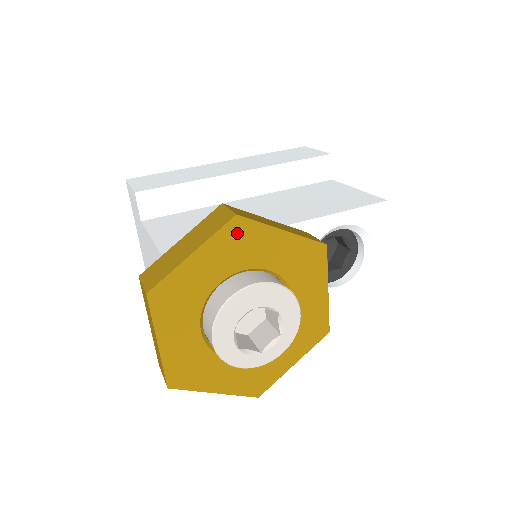
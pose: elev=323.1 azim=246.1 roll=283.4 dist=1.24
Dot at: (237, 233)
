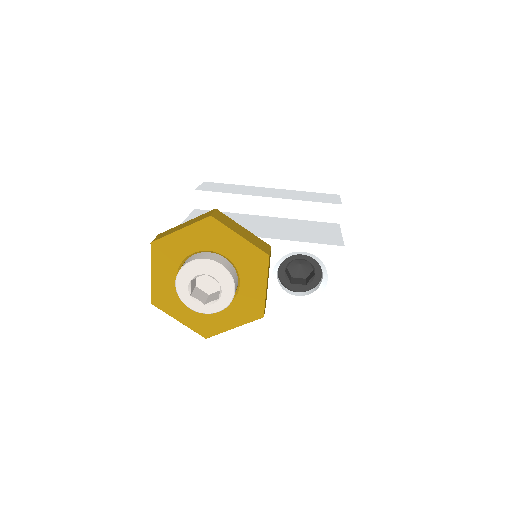
Dot at: (209, 227)
